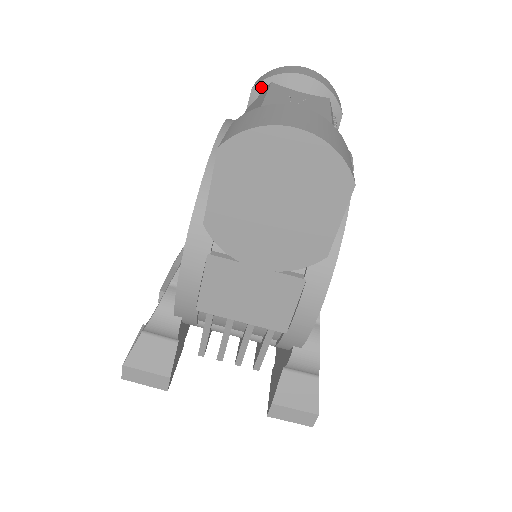
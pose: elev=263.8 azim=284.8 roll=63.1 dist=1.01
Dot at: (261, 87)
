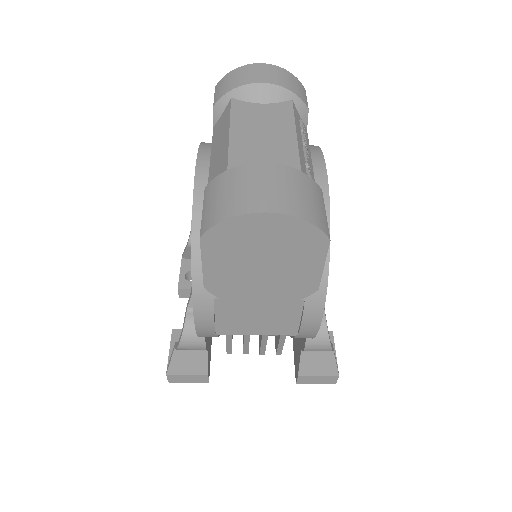
Dot at: (222, 104)
